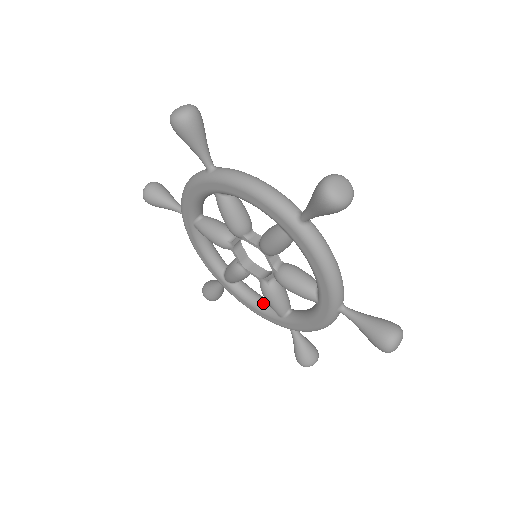
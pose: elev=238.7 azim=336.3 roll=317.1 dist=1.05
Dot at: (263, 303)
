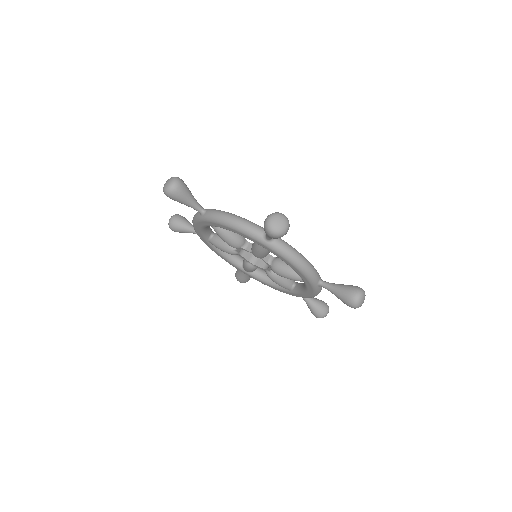
Dot at: occluded
